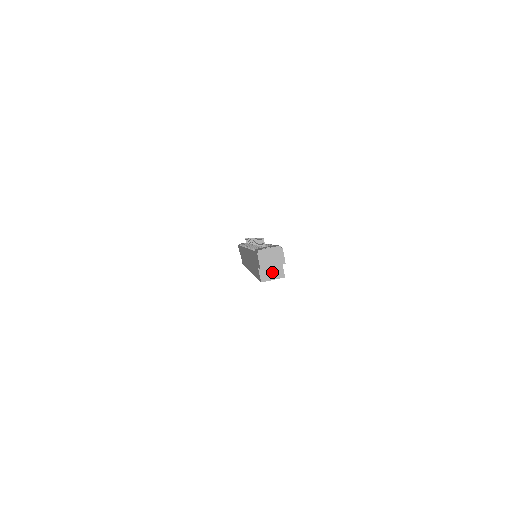
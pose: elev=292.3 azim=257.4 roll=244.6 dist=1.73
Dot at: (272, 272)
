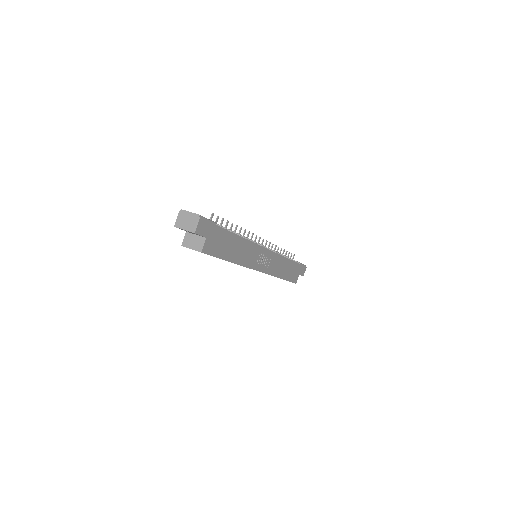
Dot at: (194, 242)
